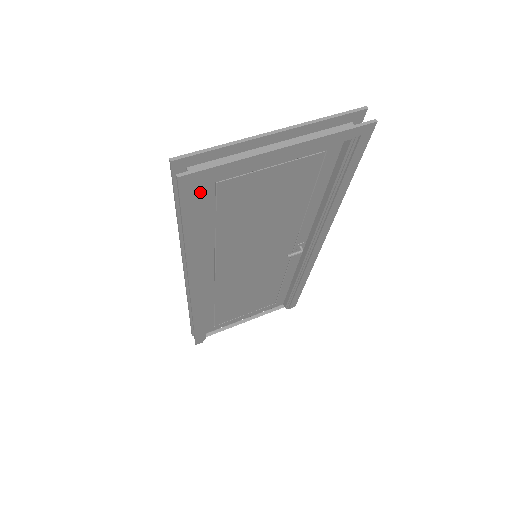
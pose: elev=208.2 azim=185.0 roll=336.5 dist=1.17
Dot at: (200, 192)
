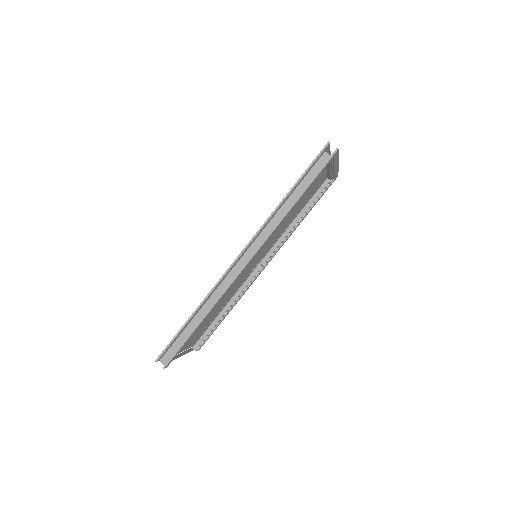
Dot at: occluded
